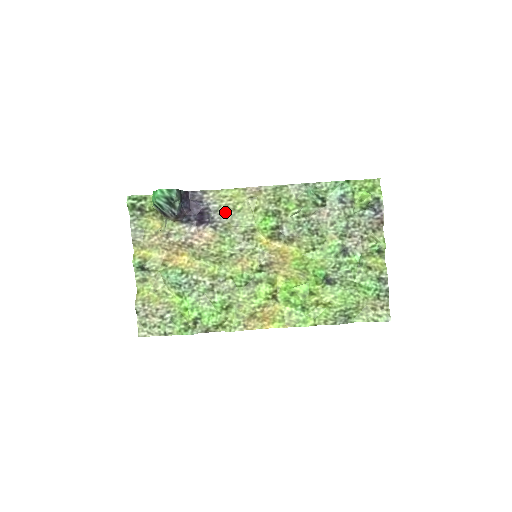
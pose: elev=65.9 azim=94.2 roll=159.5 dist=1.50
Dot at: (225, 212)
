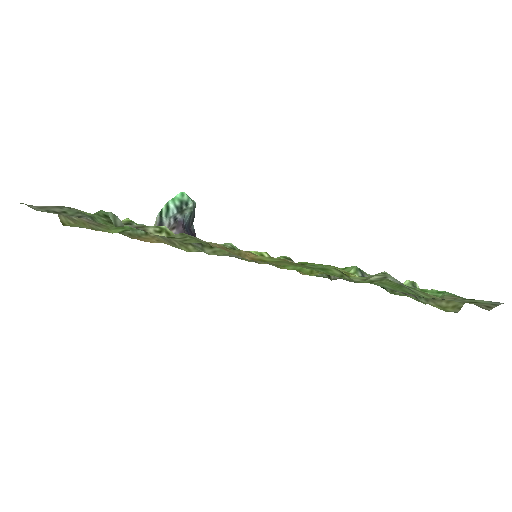
Dot at: occluded
